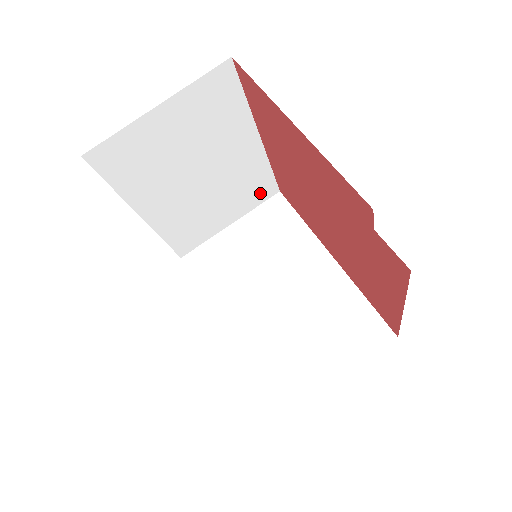
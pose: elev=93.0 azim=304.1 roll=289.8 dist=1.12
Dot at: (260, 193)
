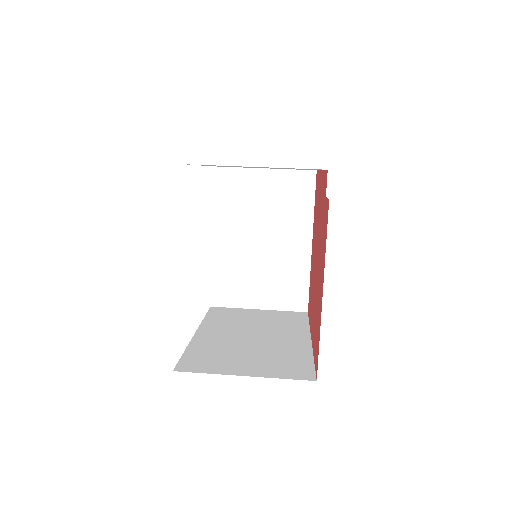
Dot at: (293, 298)
